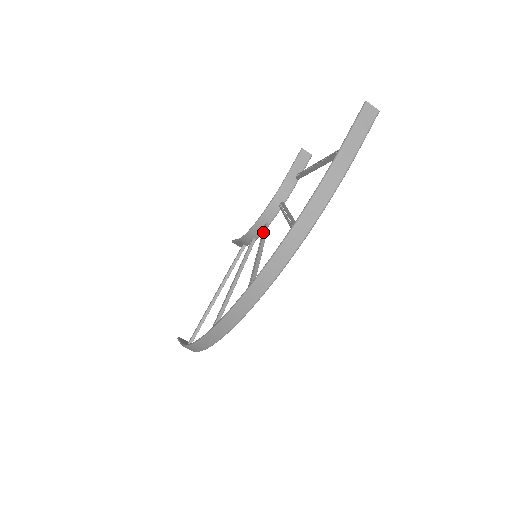
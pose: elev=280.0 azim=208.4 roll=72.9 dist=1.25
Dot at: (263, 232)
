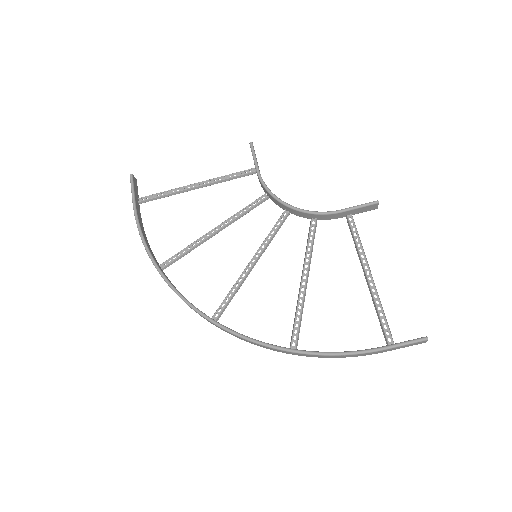
Dot at: (280, 224)
